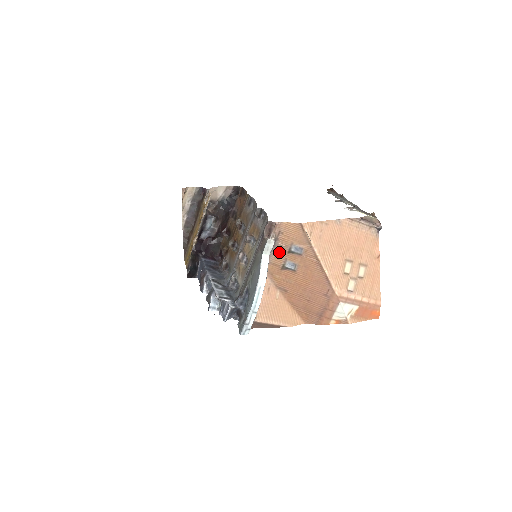
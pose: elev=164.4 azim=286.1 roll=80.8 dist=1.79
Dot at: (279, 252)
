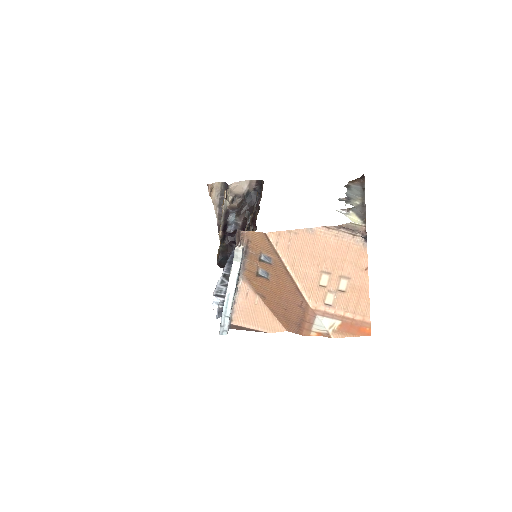
Dot at: (251, 260)
